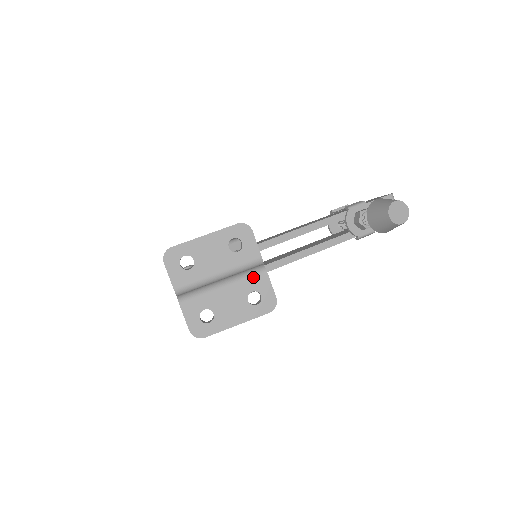
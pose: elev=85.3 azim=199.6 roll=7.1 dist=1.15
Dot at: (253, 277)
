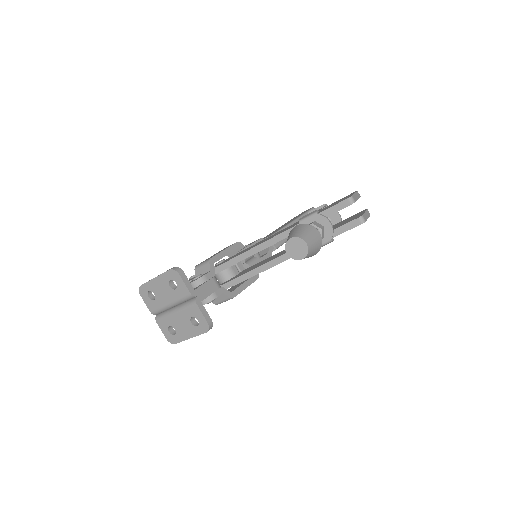
Dot at: (189, 307)
